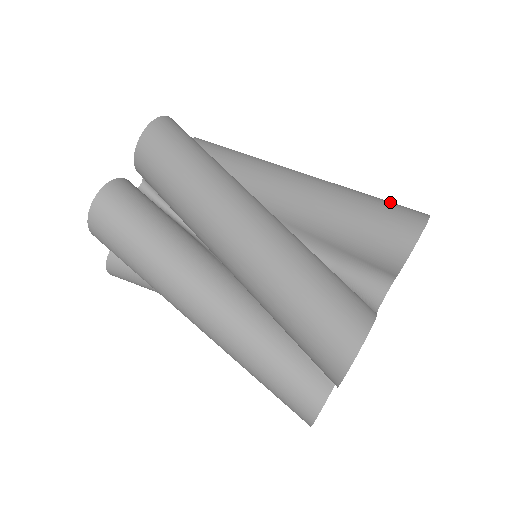
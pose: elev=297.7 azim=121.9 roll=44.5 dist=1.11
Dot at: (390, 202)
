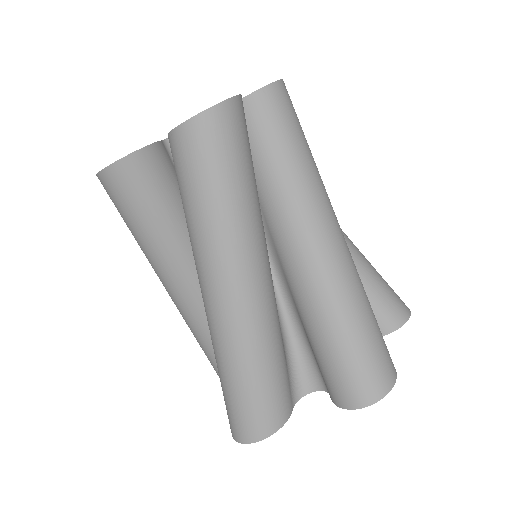
Dot at: (376, 349)
